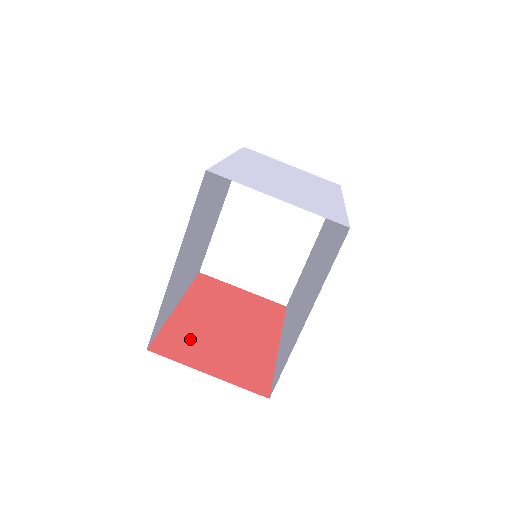
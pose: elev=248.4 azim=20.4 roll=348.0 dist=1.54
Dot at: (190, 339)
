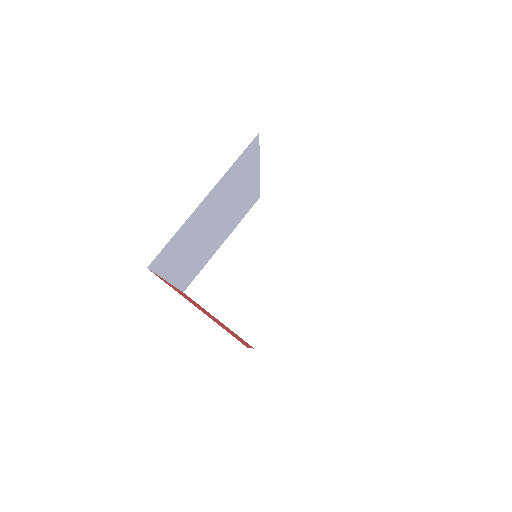
Dot at: (180, 293)
